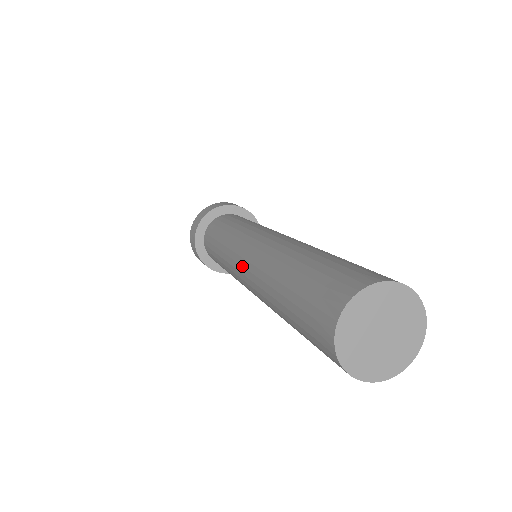
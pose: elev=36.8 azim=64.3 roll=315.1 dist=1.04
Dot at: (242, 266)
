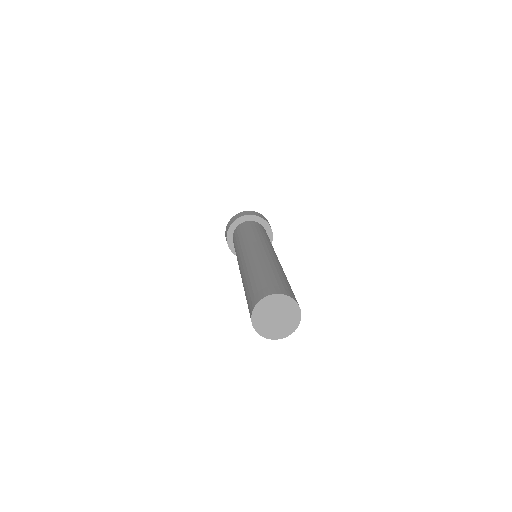
Dot at: occluded
